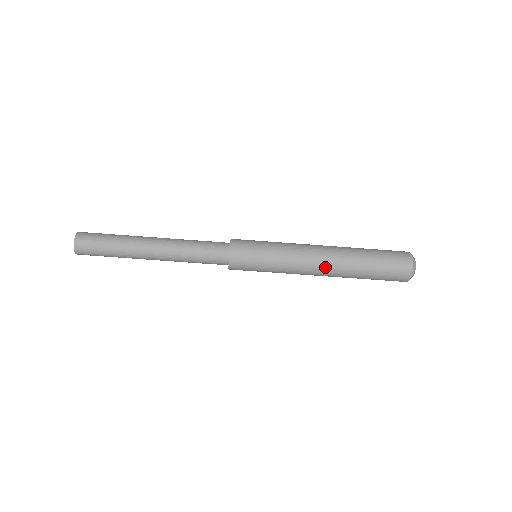
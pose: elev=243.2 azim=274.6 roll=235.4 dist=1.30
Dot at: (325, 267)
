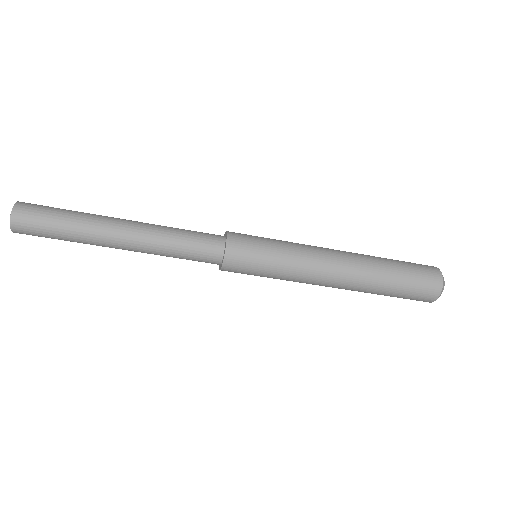
Dot at: (332, 287)
